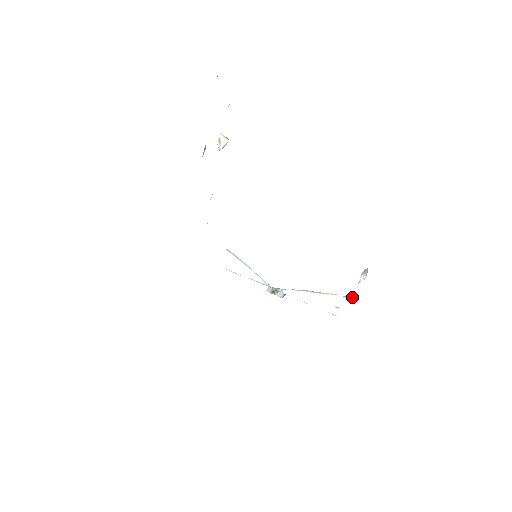
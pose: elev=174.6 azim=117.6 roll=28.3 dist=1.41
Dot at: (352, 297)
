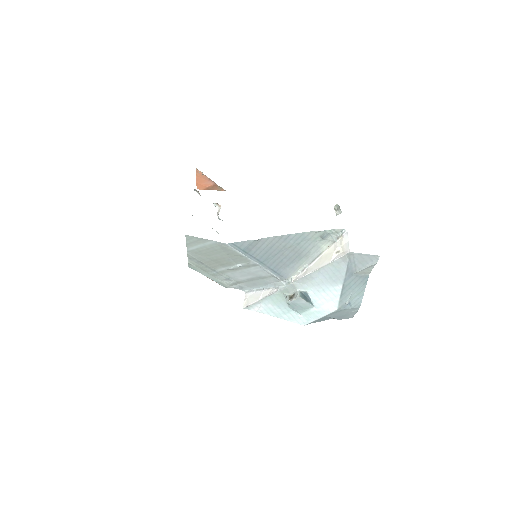
Dot at: (342, 232)
